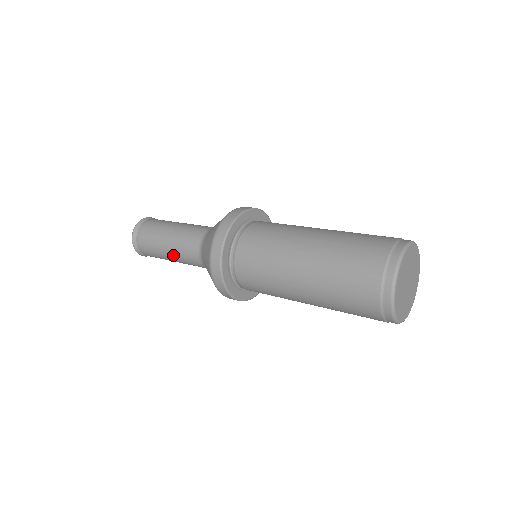
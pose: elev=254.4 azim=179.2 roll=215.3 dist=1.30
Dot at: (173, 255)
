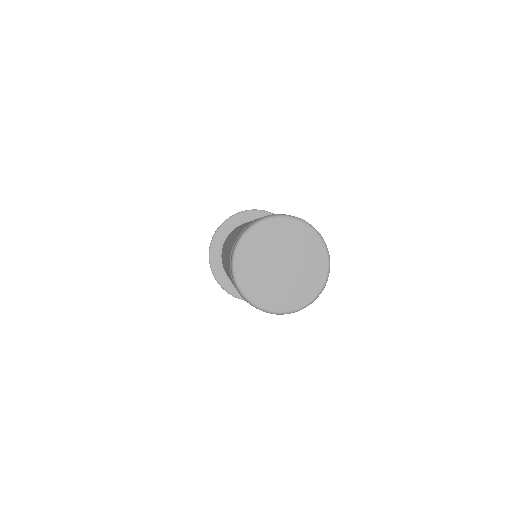
Dot at: occluded
